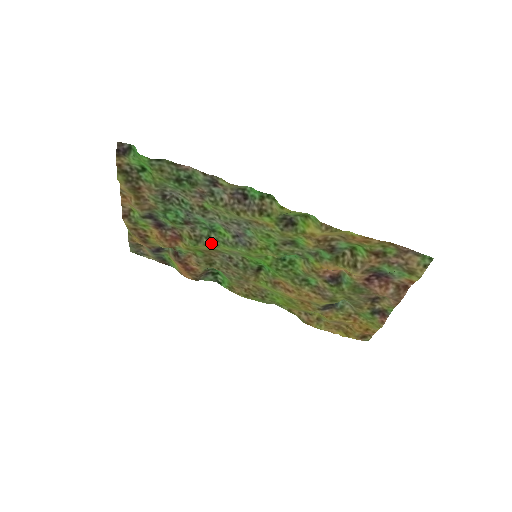
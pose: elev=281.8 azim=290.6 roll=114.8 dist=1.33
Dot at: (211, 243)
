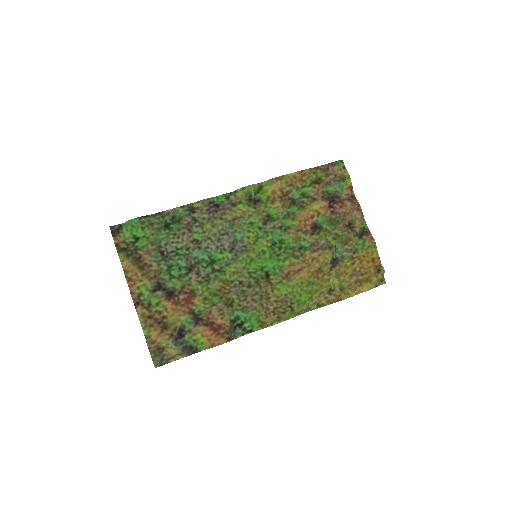
Dot at: (218, 274)
